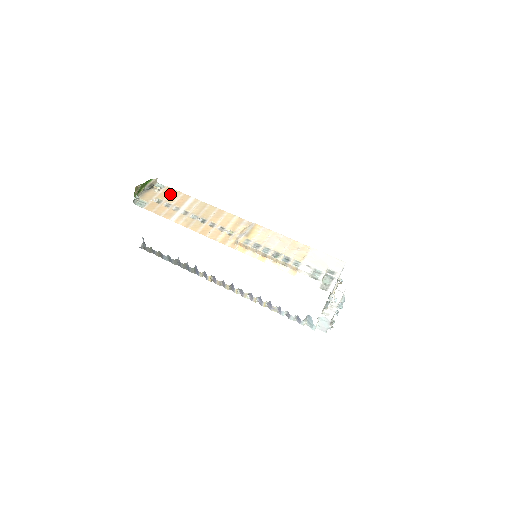
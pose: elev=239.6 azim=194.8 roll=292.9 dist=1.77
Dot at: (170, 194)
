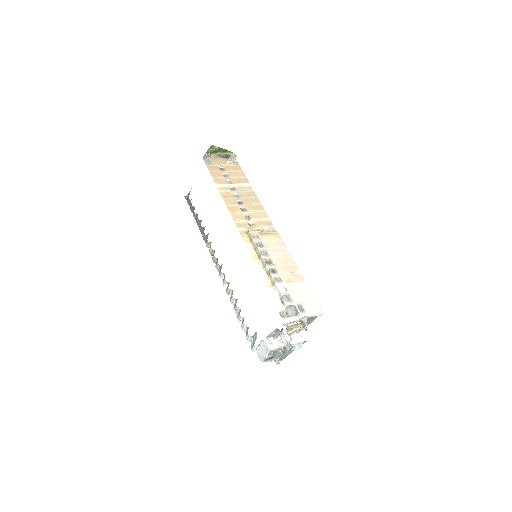
Dot at: (236, 171)
